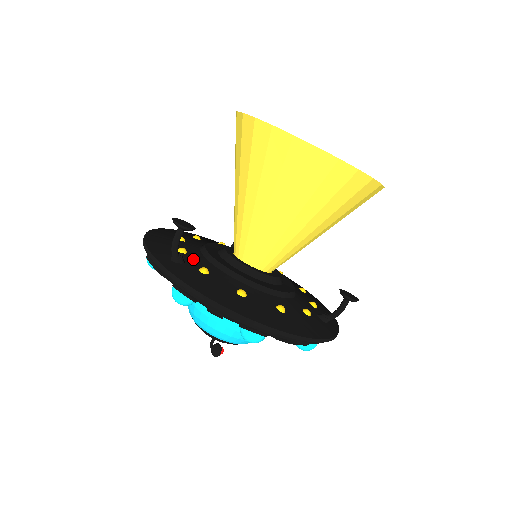
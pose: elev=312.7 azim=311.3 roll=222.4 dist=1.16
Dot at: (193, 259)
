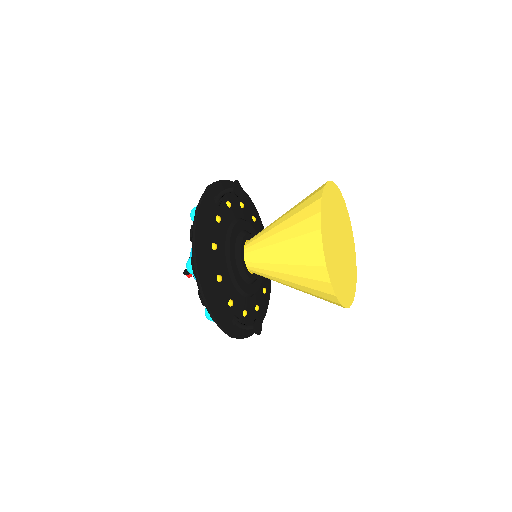
Dot at: (226, 212)
